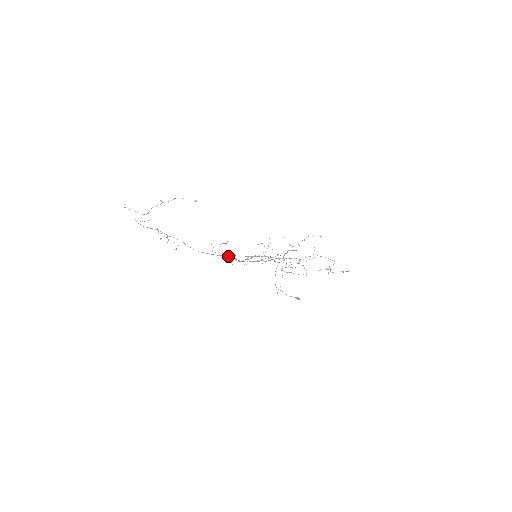
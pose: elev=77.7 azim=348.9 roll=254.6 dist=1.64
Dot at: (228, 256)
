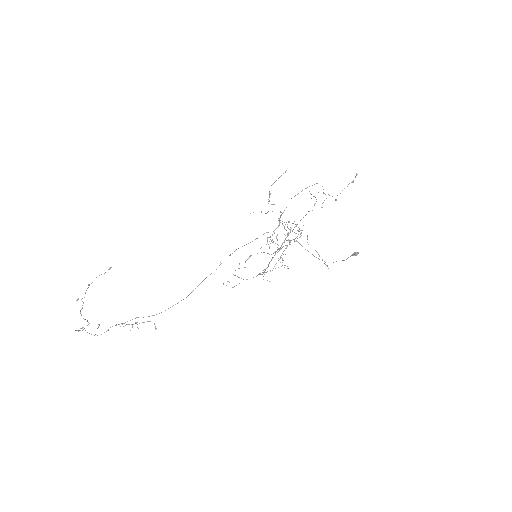
Dot at: occluded
